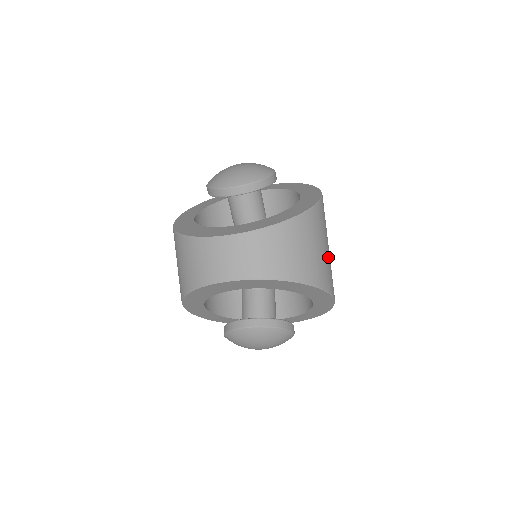
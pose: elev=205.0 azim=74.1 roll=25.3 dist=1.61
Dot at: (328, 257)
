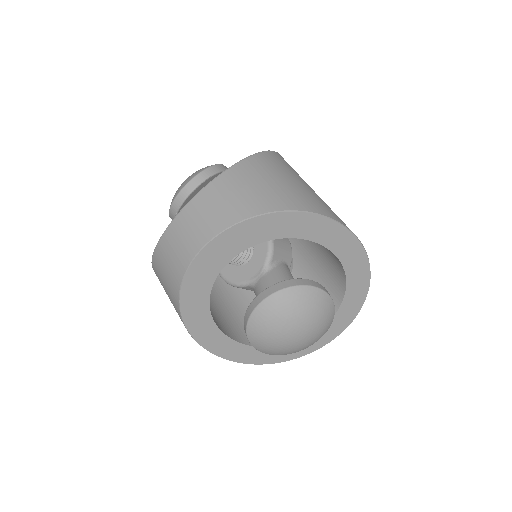
Dot at: (311, 192)
